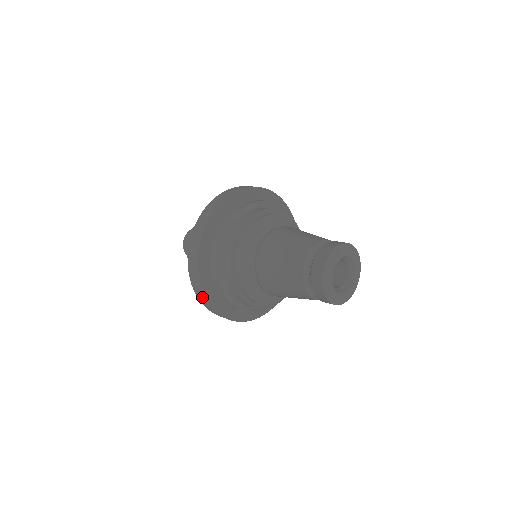
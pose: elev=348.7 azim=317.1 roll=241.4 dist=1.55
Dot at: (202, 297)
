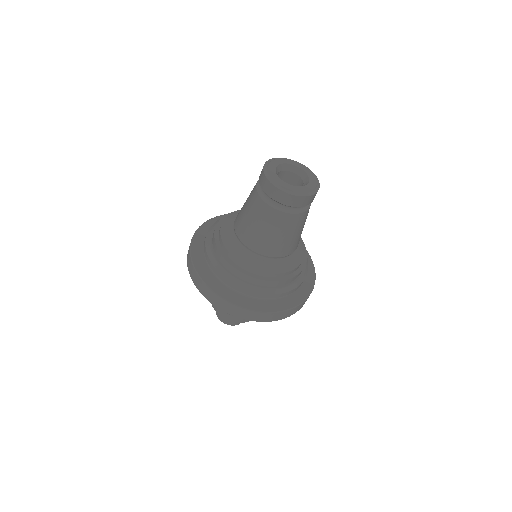
Dot at: (203, 287)
